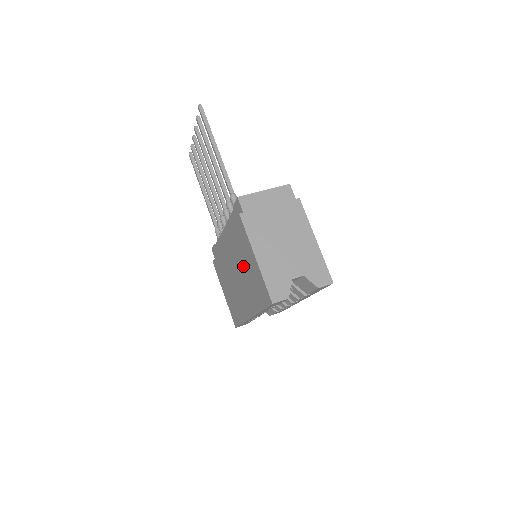
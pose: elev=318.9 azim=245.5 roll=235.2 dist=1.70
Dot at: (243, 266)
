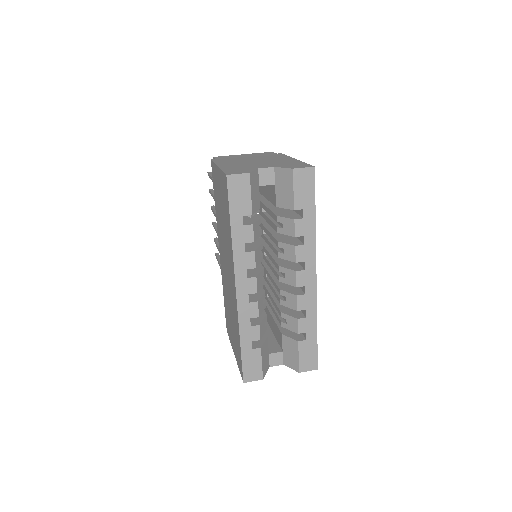
Dot at: (221, 221)
